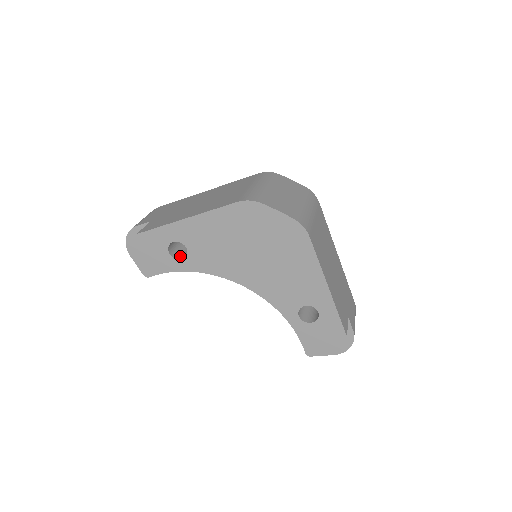
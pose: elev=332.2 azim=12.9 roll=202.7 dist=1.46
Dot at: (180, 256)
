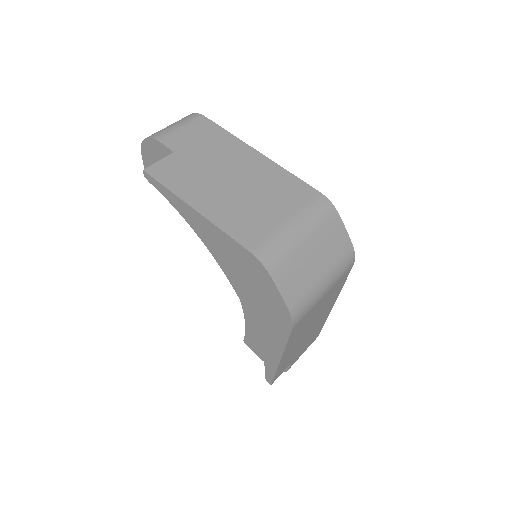
Dot at: occluded
